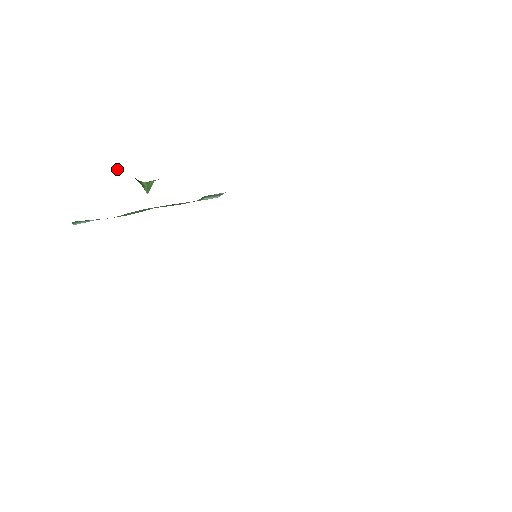
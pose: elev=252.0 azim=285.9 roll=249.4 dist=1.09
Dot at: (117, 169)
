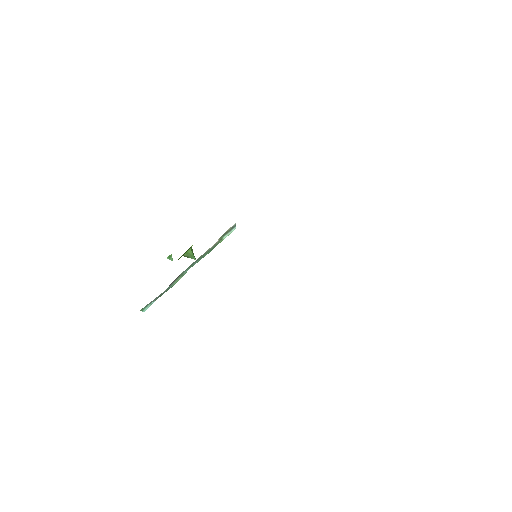
Dot at: (169, 257)
